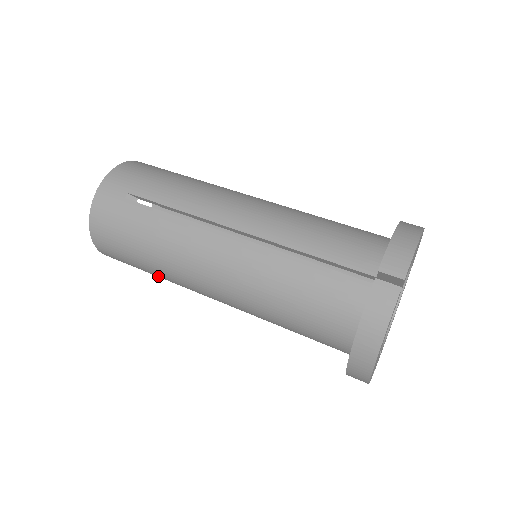
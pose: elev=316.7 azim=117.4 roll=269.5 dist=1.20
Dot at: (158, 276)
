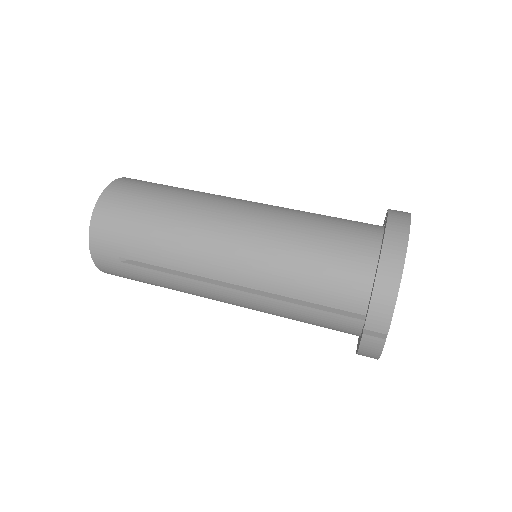
Dot at: occluded
